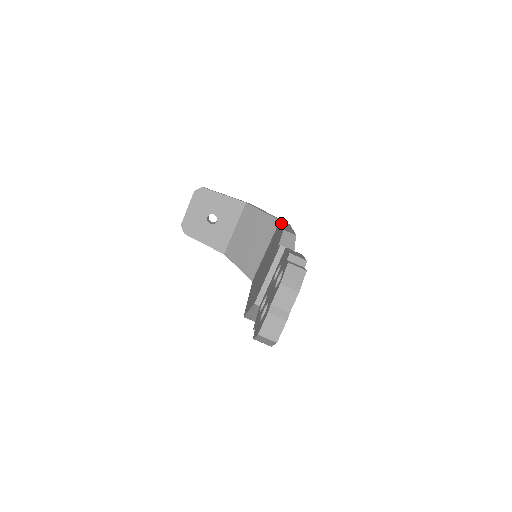
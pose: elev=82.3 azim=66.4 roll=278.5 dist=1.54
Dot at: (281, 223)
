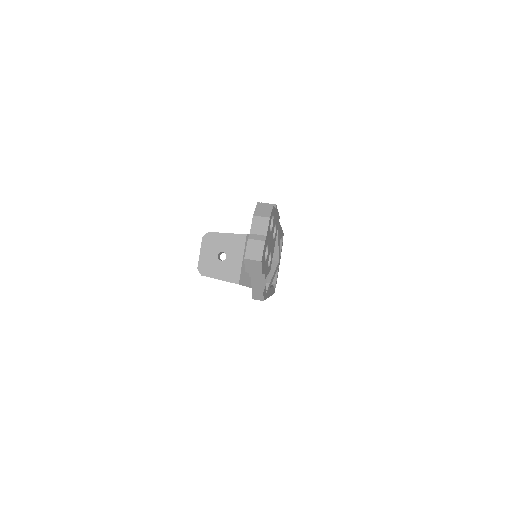
Dot at: occluded
